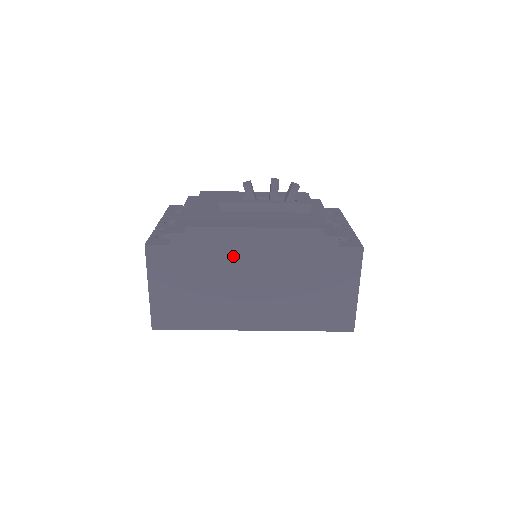
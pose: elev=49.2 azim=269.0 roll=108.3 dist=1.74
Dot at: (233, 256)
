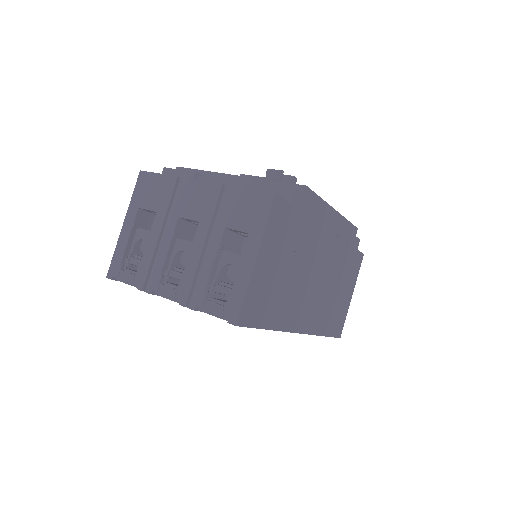
Dot at: (318, 236)
